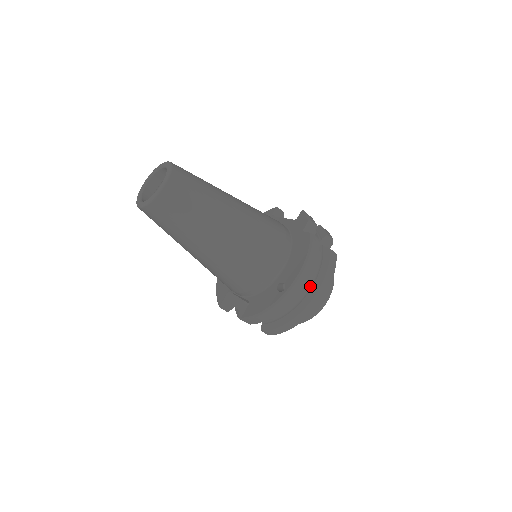
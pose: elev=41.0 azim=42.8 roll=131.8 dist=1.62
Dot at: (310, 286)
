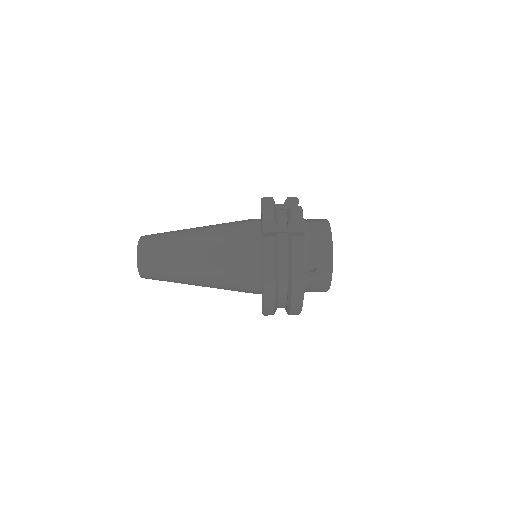
Dot at: (287, 279)
